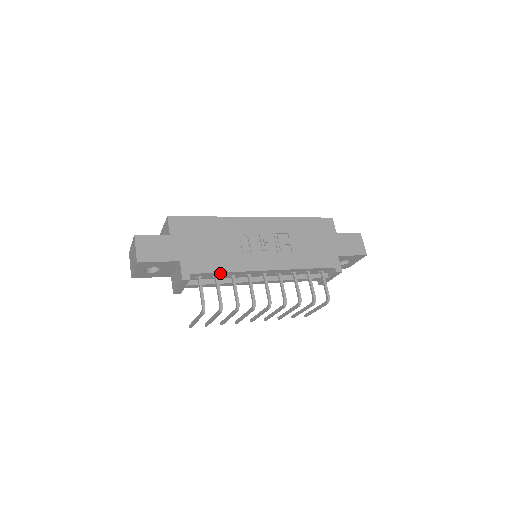
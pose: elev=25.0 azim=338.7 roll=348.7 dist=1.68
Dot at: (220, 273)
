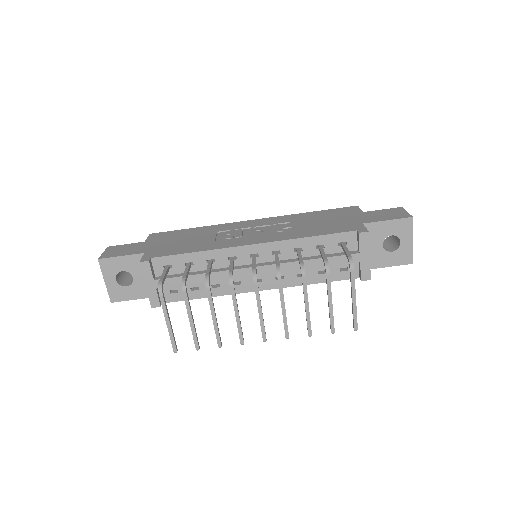
Dot at: (190, 255)
